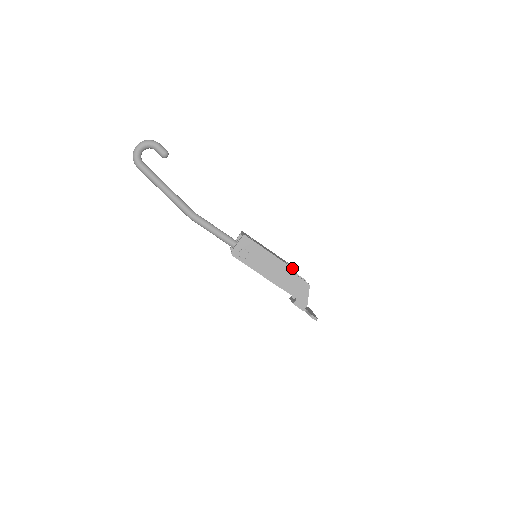
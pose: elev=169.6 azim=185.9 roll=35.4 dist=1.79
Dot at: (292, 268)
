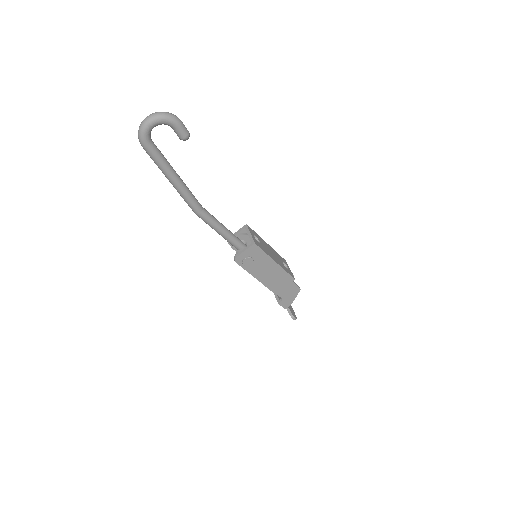
Dot at: (291, 276)
